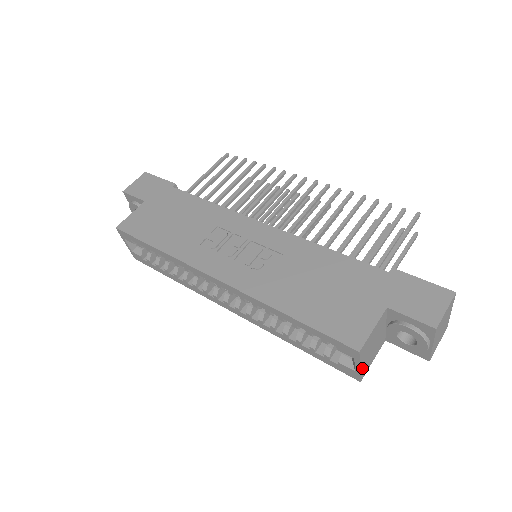
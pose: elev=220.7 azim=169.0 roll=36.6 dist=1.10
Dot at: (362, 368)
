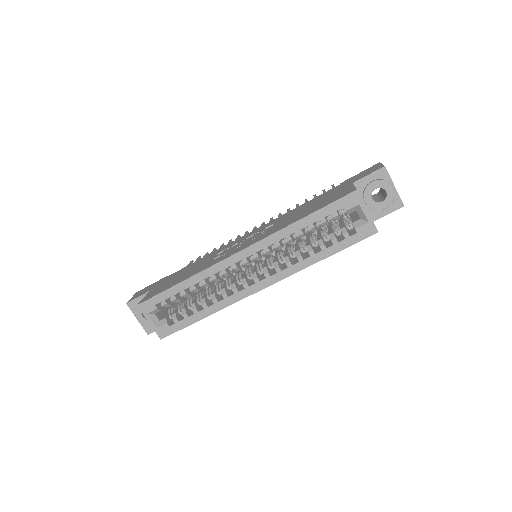
Dot at: (370, 217)
